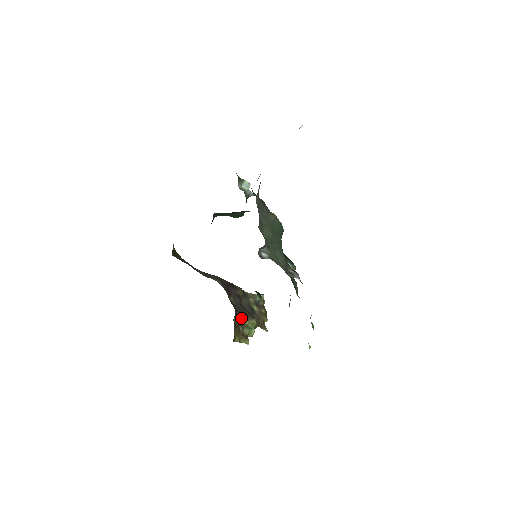
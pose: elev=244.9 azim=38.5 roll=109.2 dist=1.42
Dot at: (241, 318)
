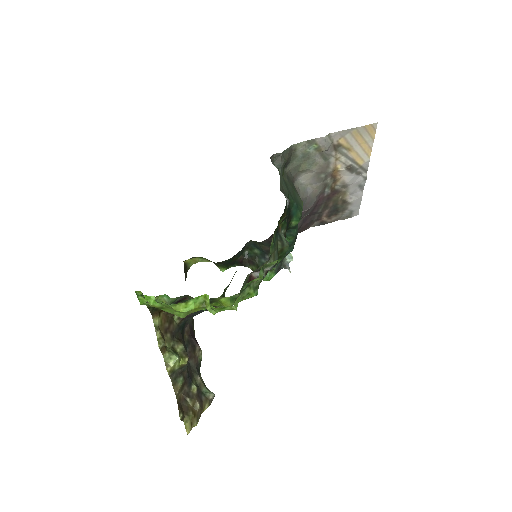
Dot at: (179, 338)
